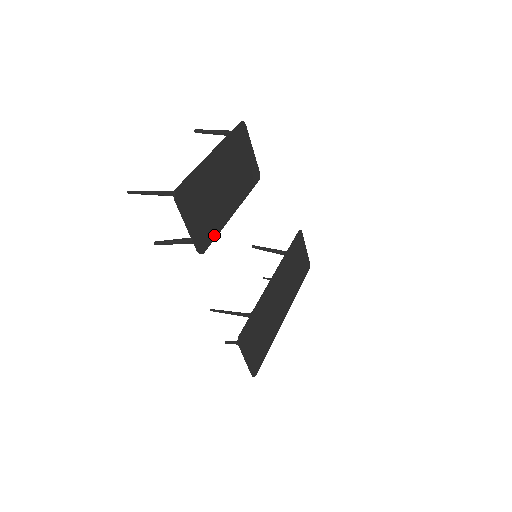
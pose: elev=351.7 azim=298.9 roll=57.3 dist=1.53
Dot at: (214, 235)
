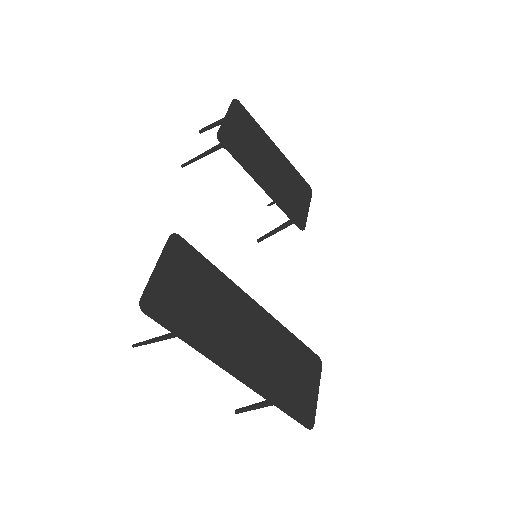
Dot at: (238, 158)
